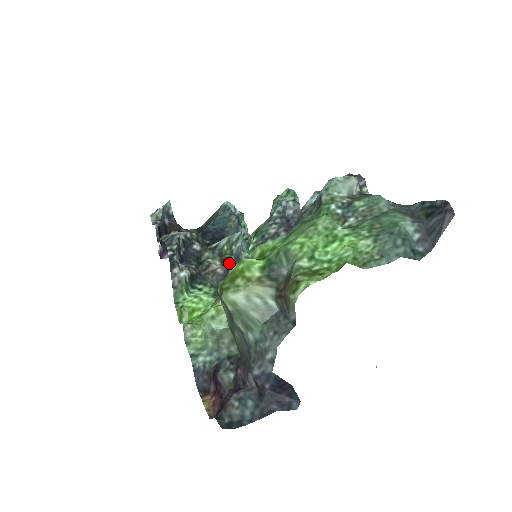
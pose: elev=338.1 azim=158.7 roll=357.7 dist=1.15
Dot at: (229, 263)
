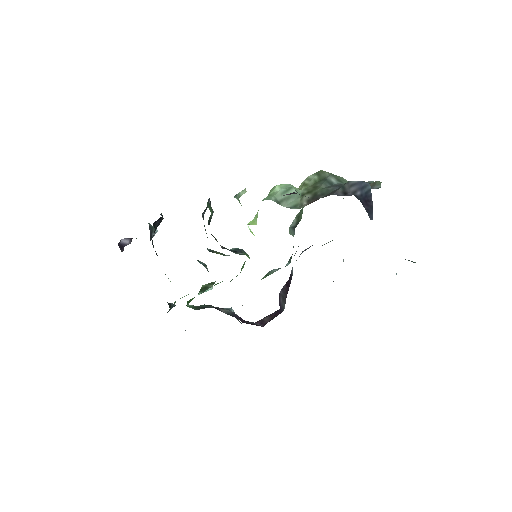
Dot at: (228, 249)
